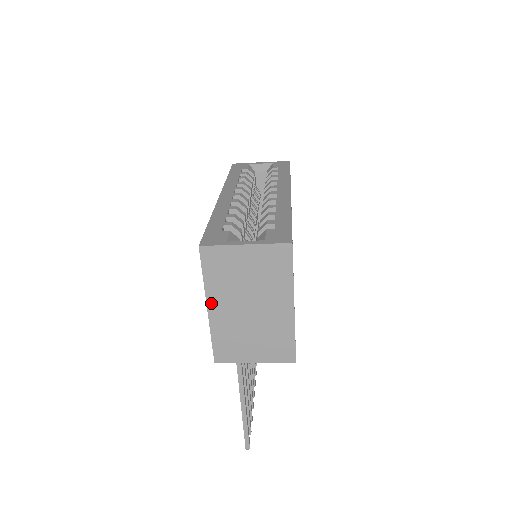
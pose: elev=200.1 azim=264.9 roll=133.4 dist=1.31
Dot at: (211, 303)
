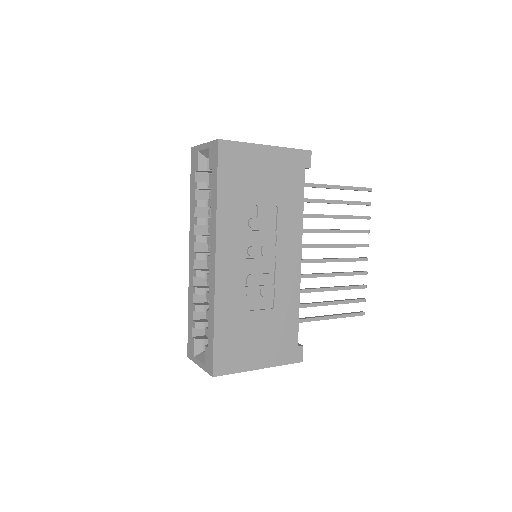
Dot at: occluded
